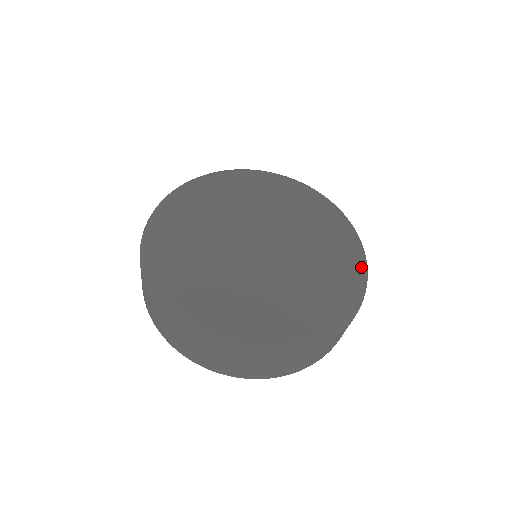
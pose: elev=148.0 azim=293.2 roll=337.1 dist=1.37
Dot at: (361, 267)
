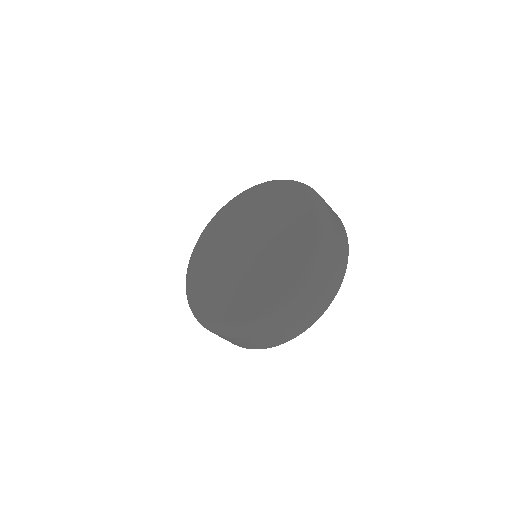
Dot at: (304, 271)
